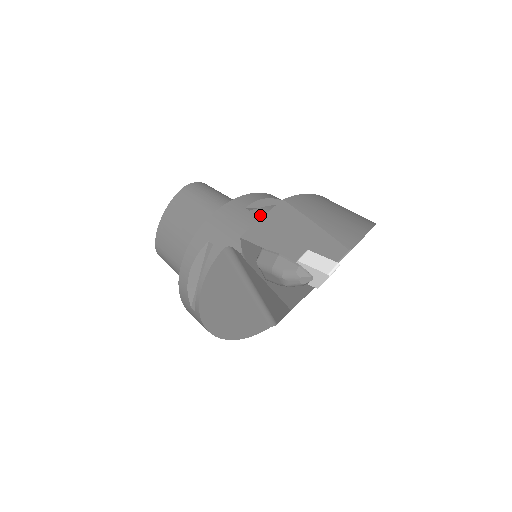
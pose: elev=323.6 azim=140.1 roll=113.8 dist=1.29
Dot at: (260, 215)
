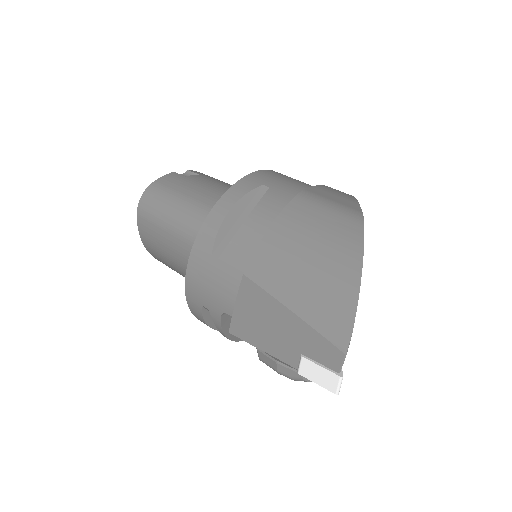
Dot at: (231, 263)
